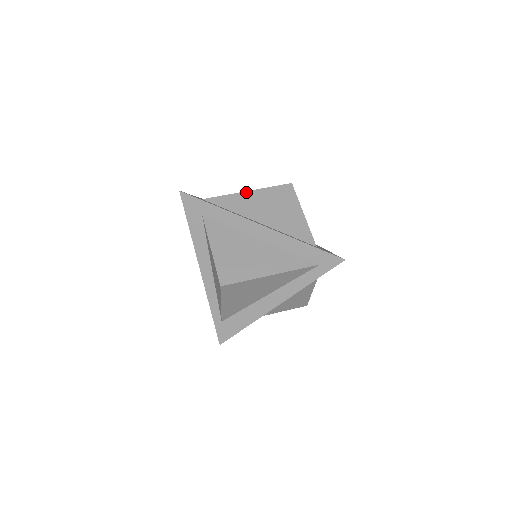
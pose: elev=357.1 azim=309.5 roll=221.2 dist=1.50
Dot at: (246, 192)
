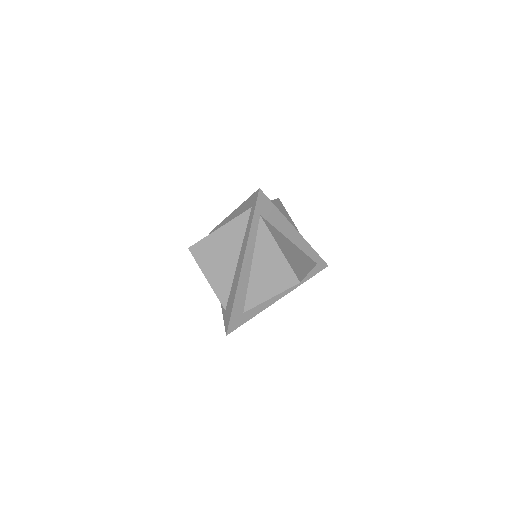
Dot at: occluded
